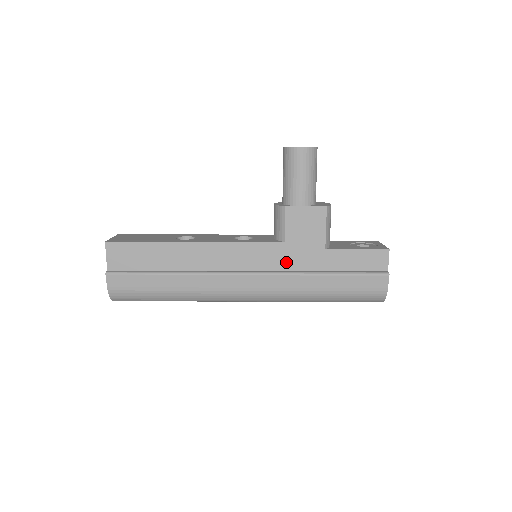
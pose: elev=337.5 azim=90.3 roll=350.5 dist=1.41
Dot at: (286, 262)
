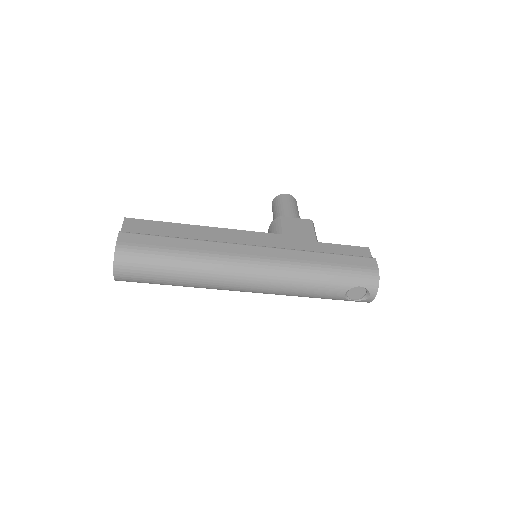
Dot at: (285, 246)
